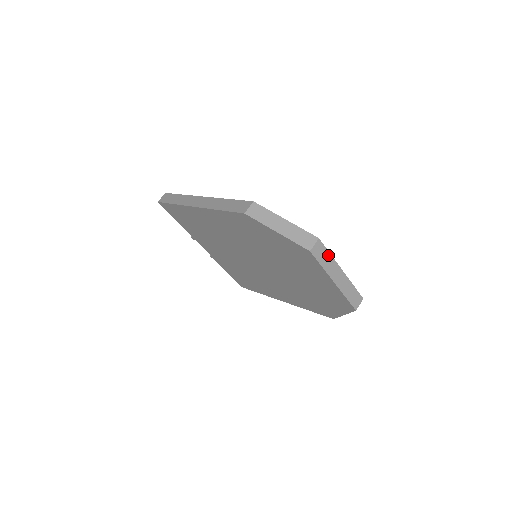
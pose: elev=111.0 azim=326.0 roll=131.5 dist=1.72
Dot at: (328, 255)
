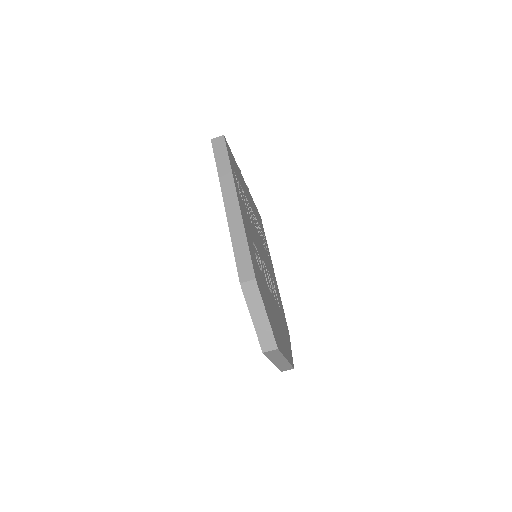
Dot at: (280, 354)
